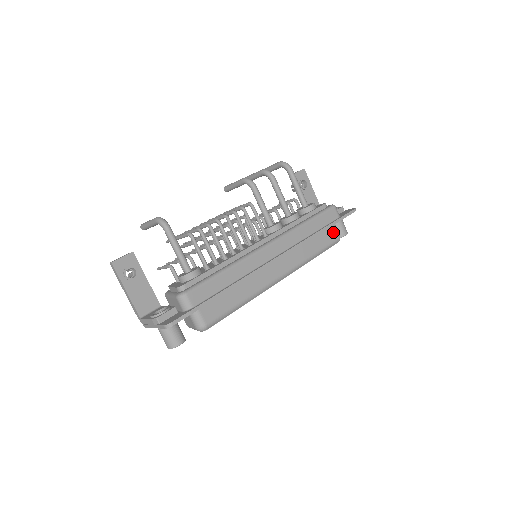
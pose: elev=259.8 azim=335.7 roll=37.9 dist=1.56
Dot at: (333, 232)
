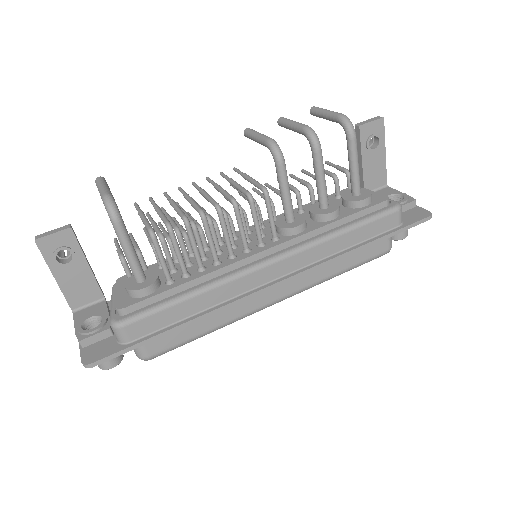
Dot at: (382, 242)
